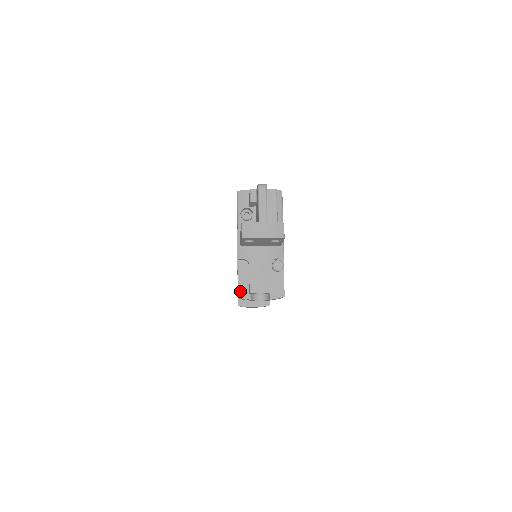
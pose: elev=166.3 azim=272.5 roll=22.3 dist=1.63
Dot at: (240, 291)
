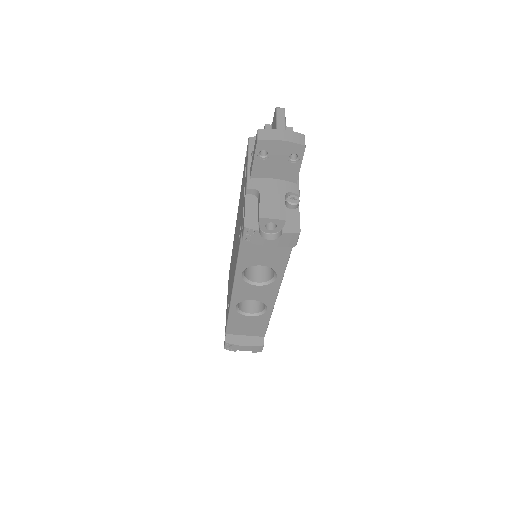
Dot at: (247, 221)
